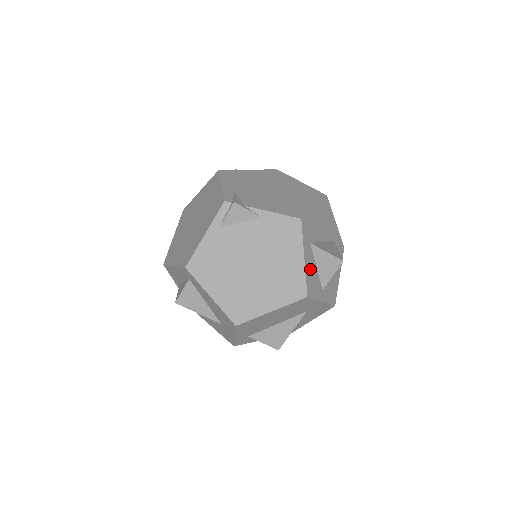
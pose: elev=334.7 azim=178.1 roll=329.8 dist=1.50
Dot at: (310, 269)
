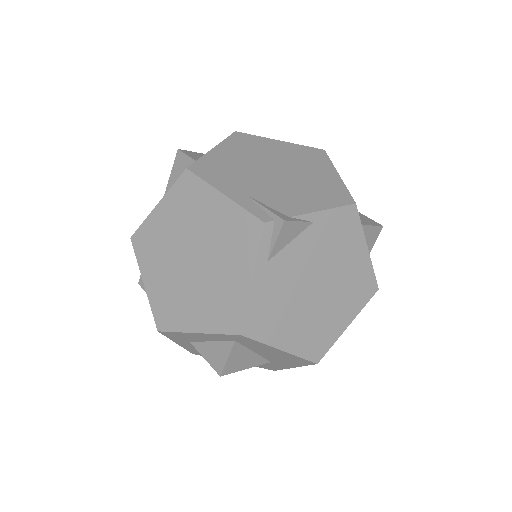
Dot at: occluded
